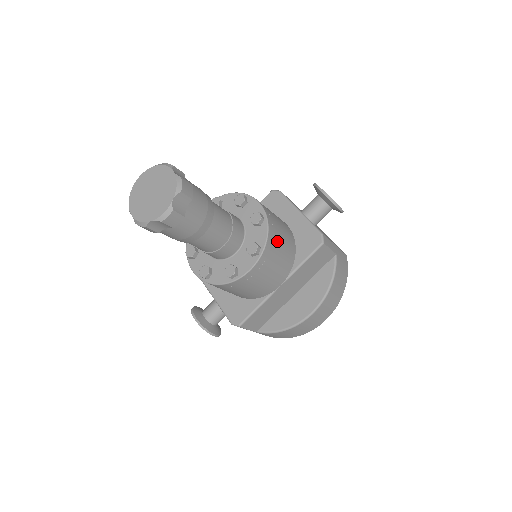
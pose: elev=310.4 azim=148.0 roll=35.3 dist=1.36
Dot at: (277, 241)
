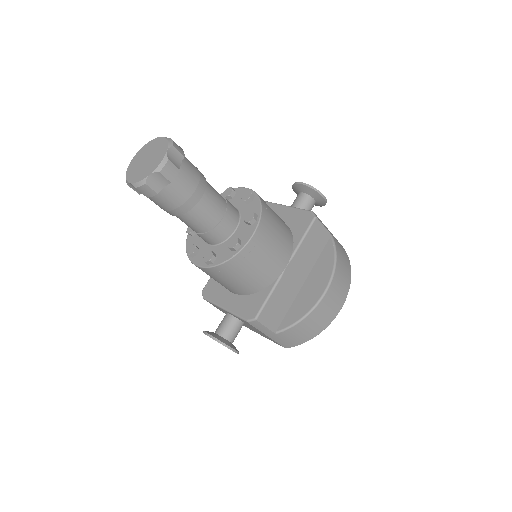
Dot at: (271, 215)
